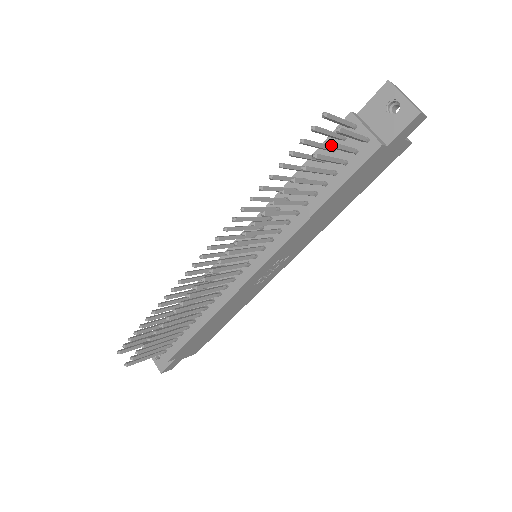
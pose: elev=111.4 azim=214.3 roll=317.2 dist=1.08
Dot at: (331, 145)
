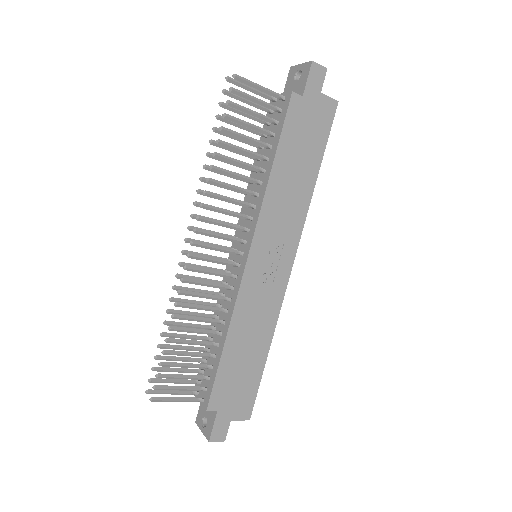
Dot at: (237, 91)
